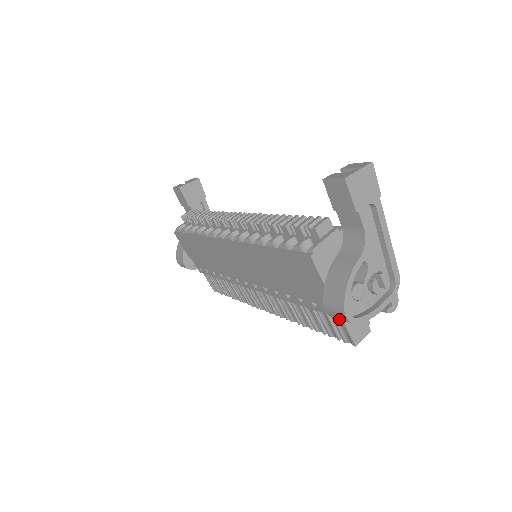
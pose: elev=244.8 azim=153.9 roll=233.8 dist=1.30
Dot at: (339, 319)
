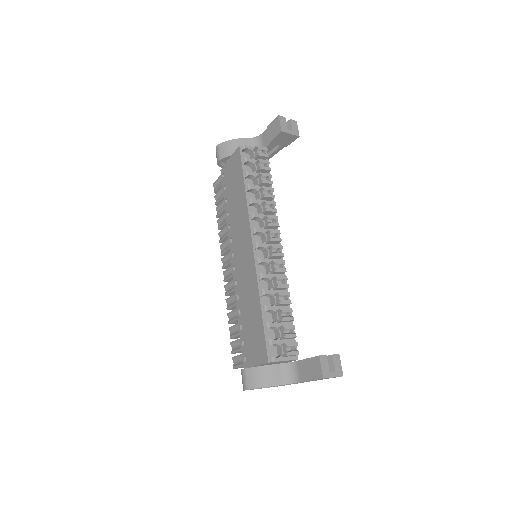
Dot at: occluded
